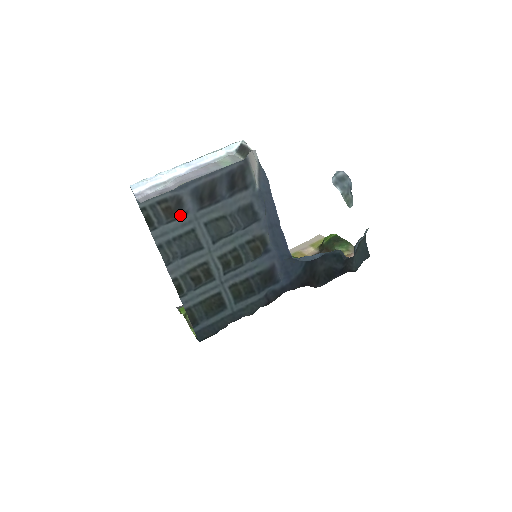
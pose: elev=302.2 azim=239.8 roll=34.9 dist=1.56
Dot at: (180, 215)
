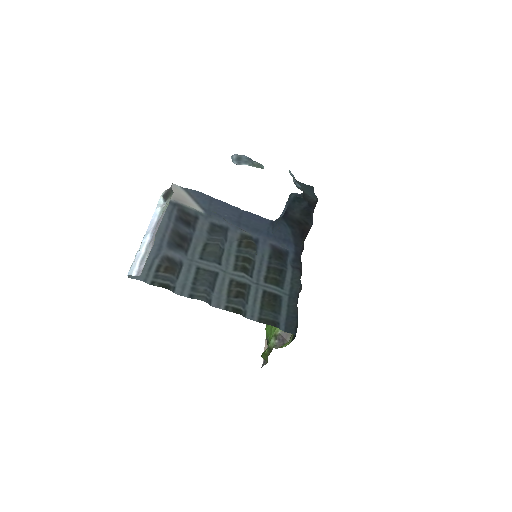
Dot at: (179, 266)
